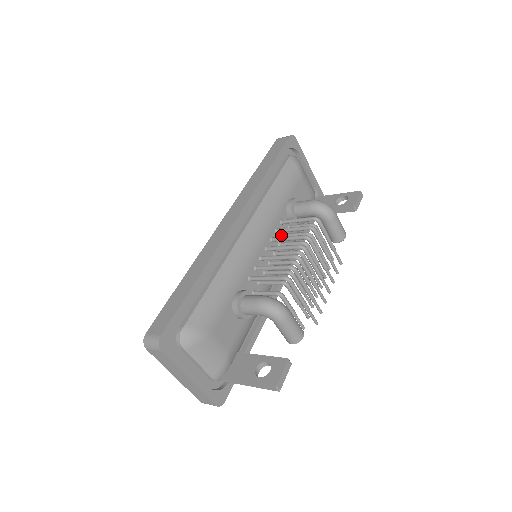
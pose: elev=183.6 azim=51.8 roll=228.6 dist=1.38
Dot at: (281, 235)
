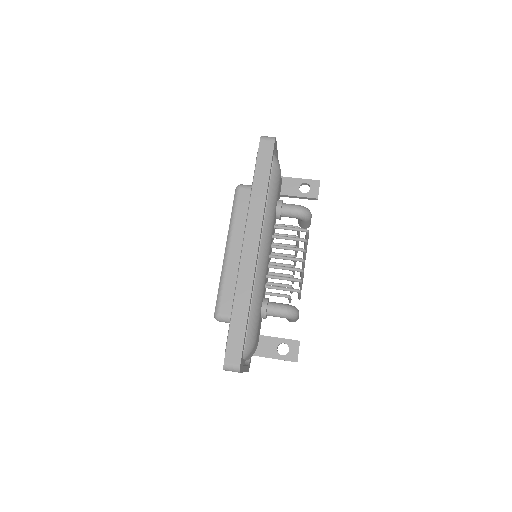
Dot at: occluded
